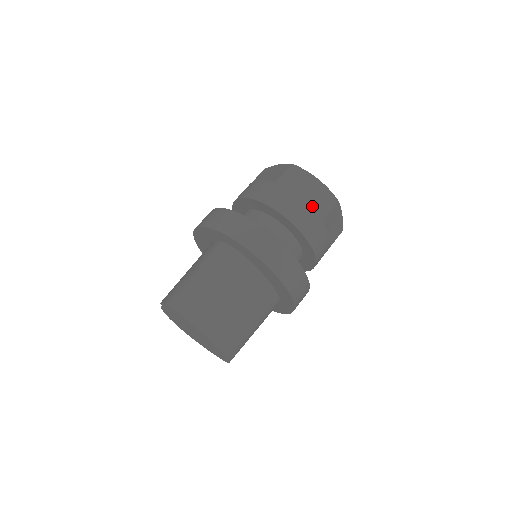
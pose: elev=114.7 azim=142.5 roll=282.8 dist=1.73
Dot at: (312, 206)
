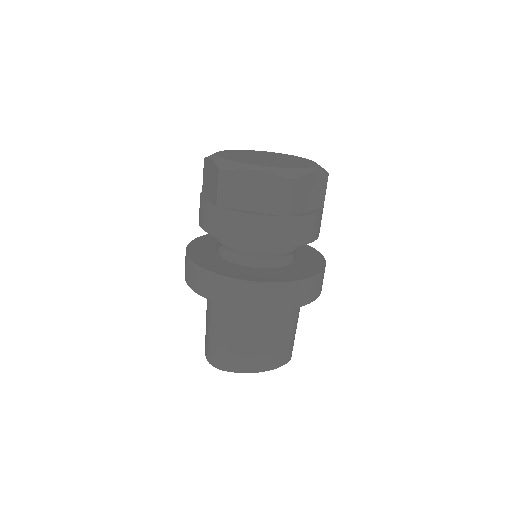
Dot at: (268, 208)
